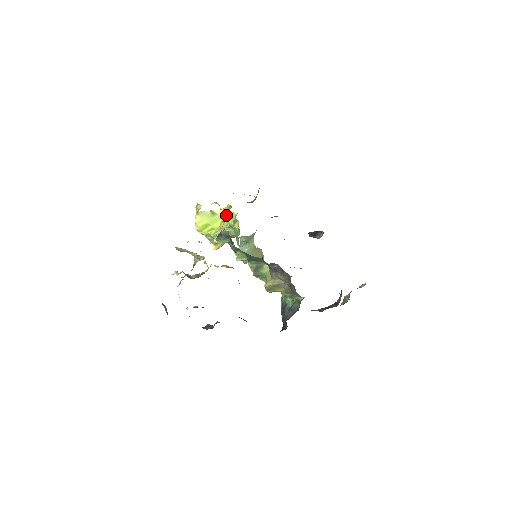
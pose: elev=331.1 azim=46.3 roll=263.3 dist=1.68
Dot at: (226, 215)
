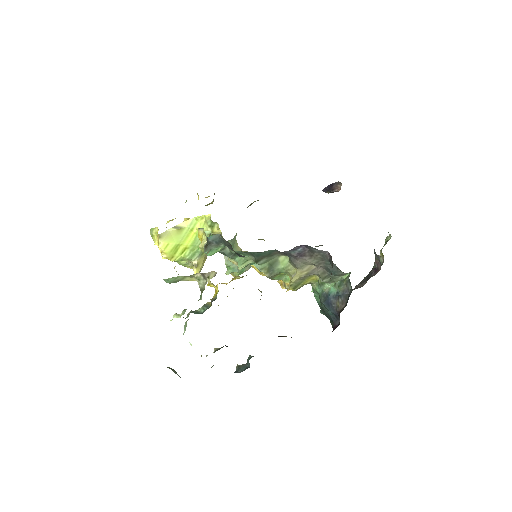
Dot at: (196, 224)
